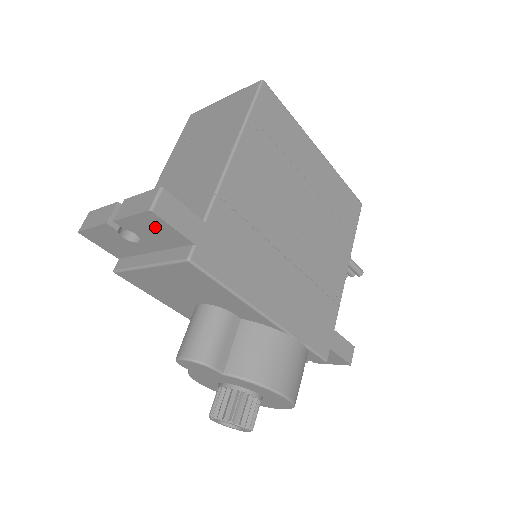
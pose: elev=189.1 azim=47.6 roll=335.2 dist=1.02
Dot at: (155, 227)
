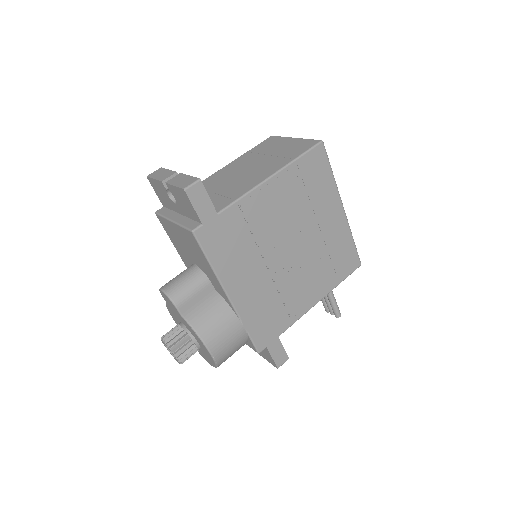
Dot at: (185, 200)
